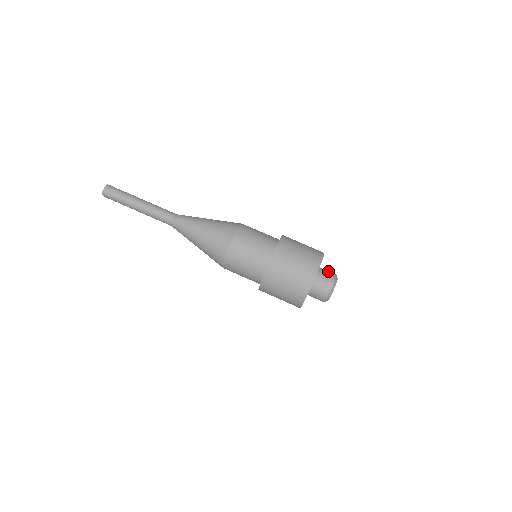
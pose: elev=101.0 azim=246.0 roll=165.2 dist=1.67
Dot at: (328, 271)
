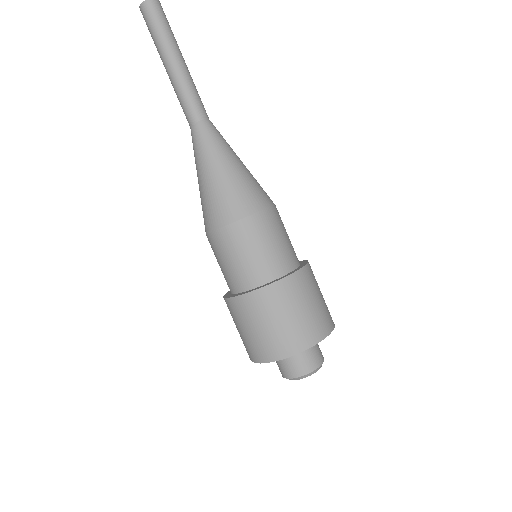
Dot at: occluded
